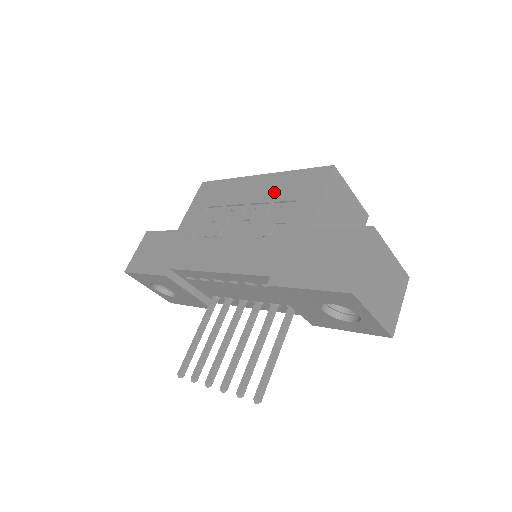
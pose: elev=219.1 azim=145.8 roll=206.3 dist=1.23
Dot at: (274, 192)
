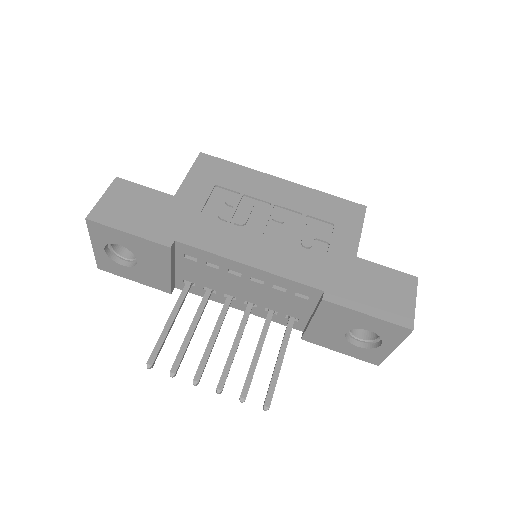
Dot at: (307, 205)
